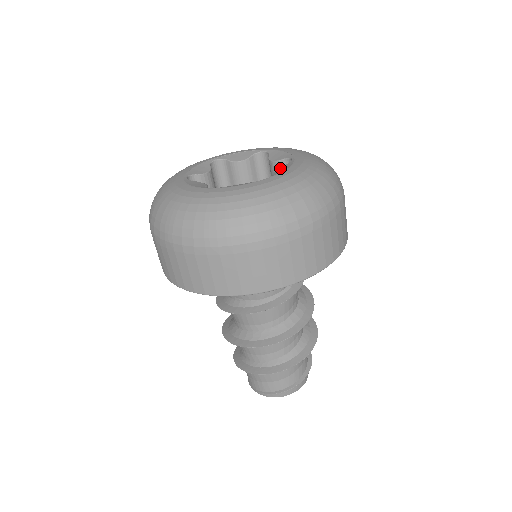
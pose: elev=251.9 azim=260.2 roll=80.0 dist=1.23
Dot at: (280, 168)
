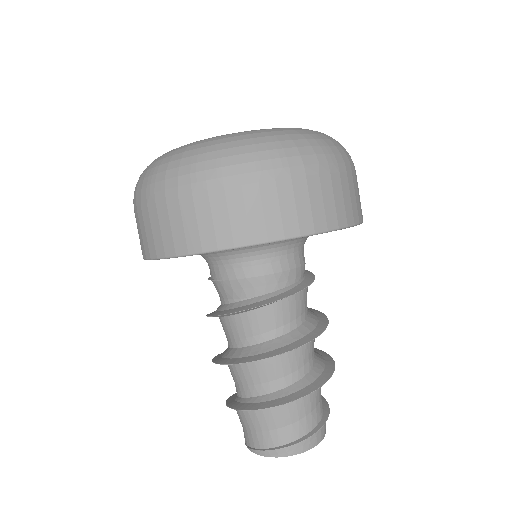
Dot at: occluded
